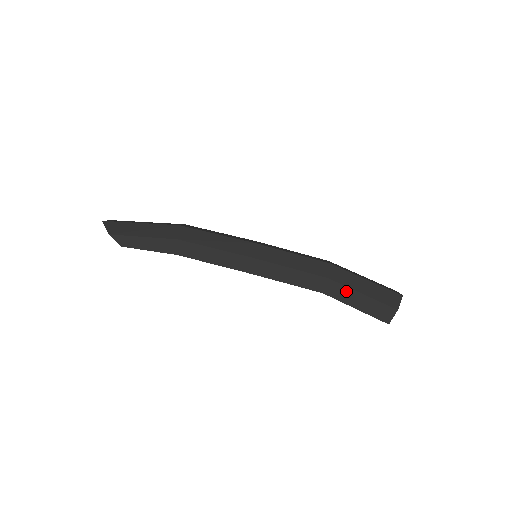
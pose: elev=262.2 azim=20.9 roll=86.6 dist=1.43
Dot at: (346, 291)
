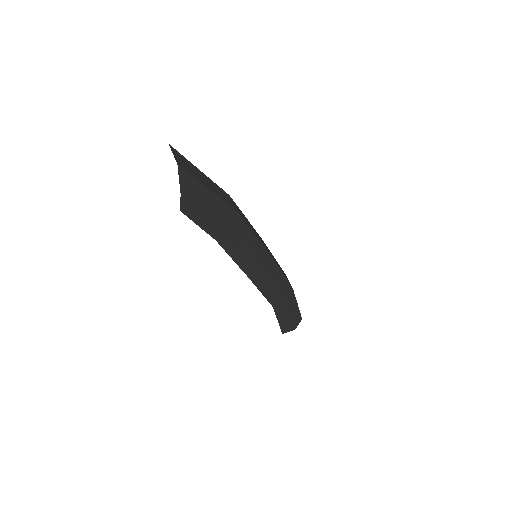
Dot at: (285, 311)
